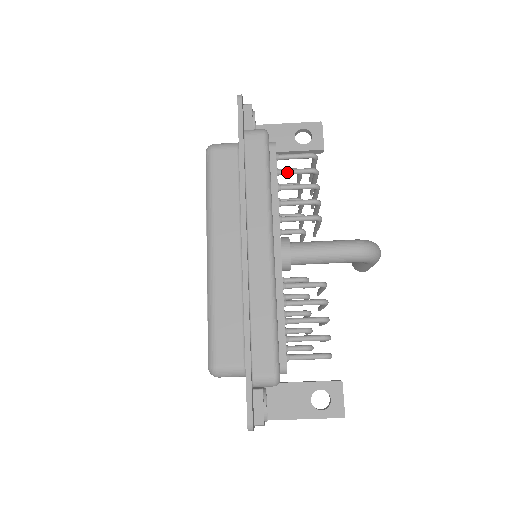
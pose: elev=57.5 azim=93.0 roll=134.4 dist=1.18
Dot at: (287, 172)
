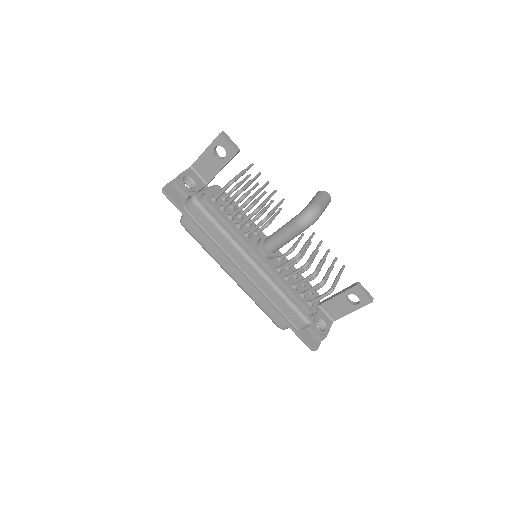
Dot at: (226, 206)
